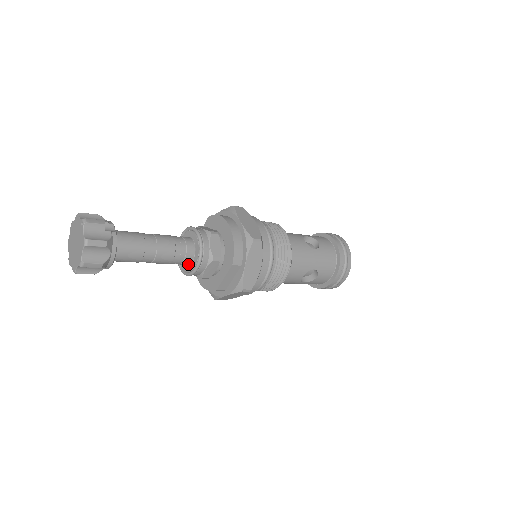
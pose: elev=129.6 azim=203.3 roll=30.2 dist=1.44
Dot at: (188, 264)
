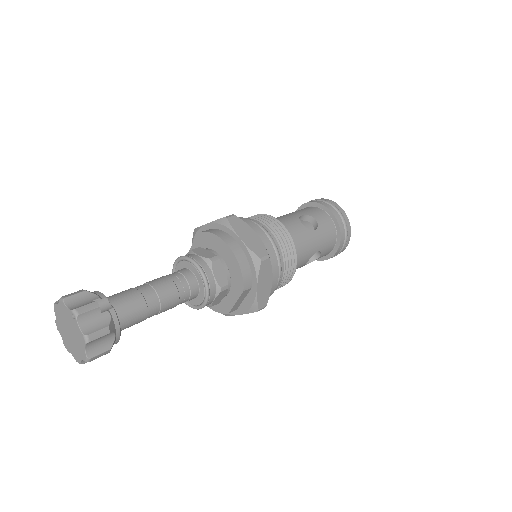
Dot at: (193, 298)
